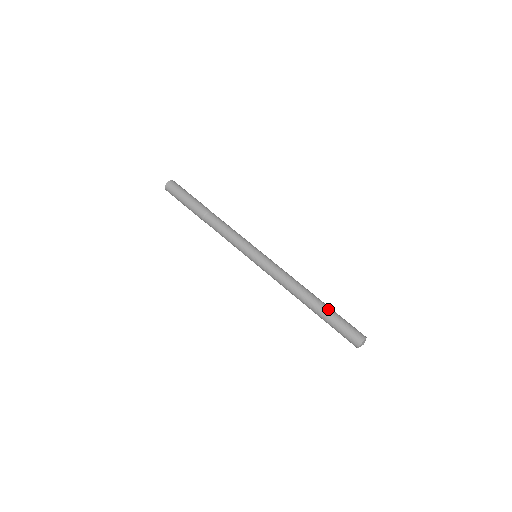
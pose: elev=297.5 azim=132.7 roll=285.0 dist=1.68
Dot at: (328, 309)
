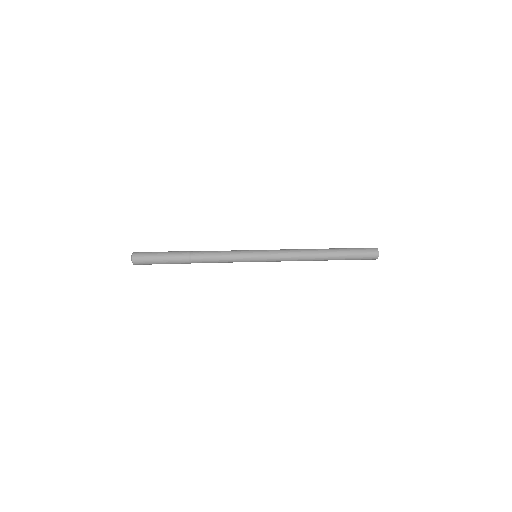
Dot at: occluded
